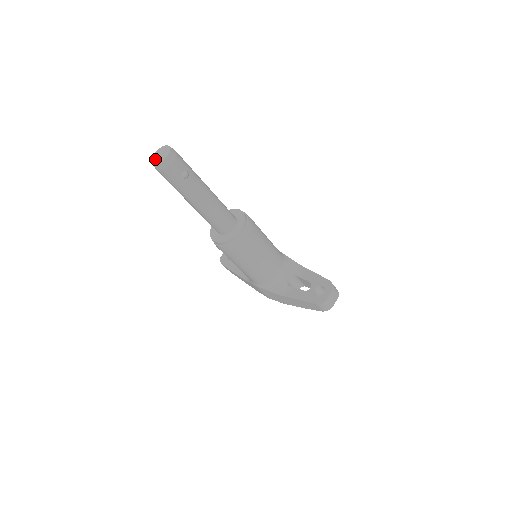
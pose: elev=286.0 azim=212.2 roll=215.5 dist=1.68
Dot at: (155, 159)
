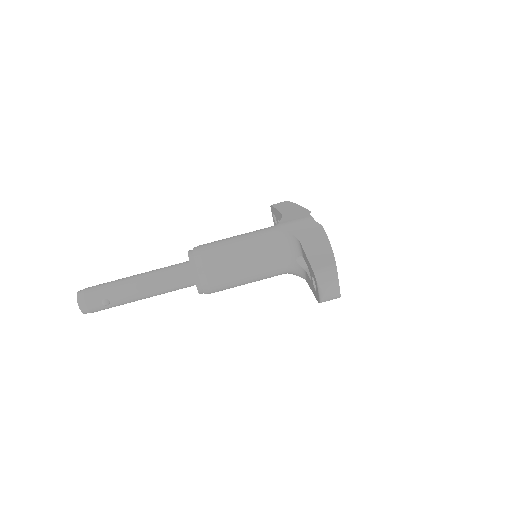
Dot at: occluded
